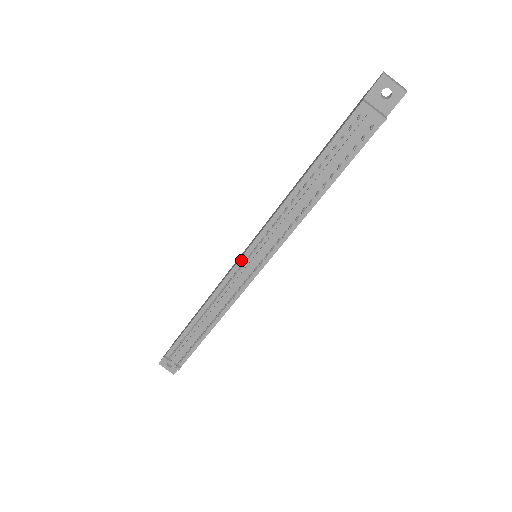
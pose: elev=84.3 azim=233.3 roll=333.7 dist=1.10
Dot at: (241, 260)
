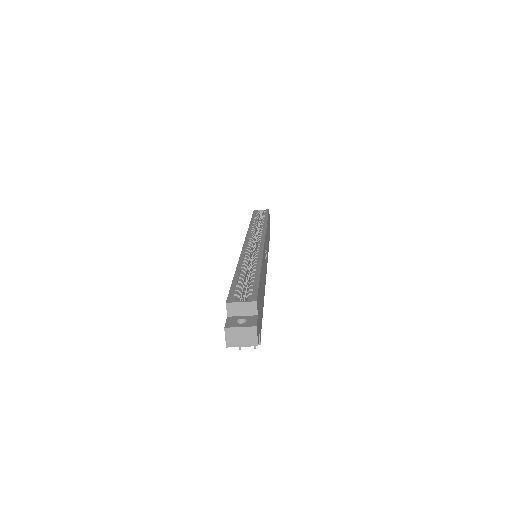
Dot at: occluded
